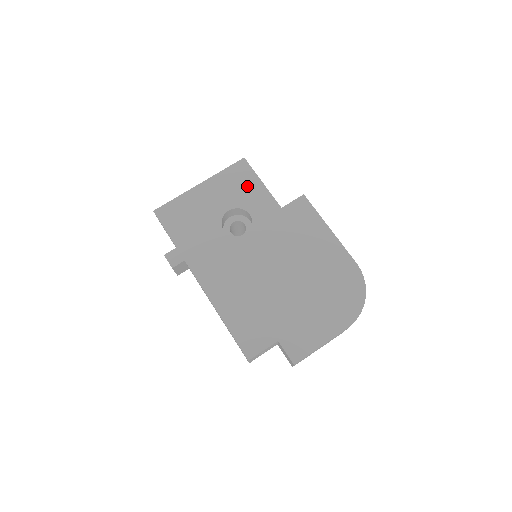
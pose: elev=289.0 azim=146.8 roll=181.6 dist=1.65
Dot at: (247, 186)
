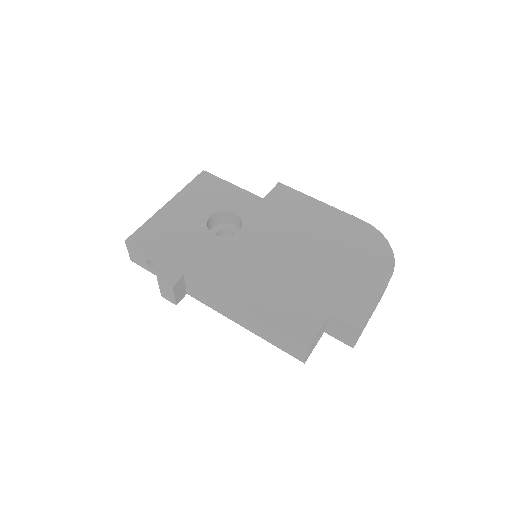
Dot at: (219, 191)
